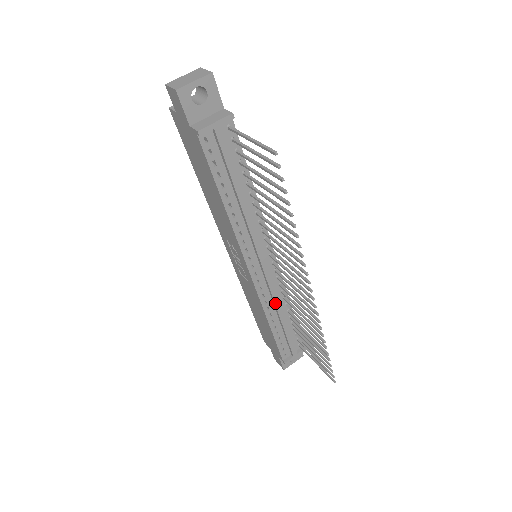
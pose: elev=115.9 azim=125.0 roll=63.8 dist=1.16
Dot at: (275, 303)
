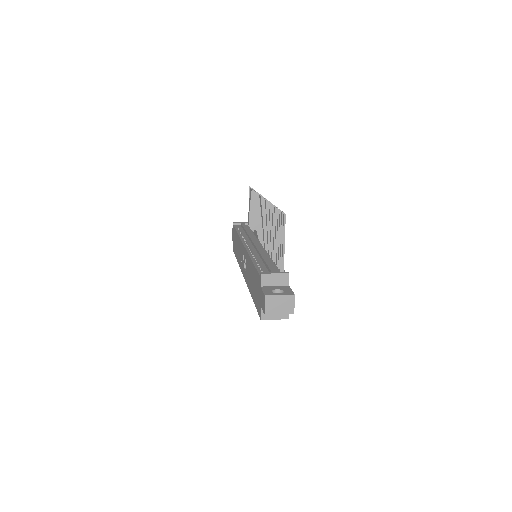
Dot at: (259, 251)
